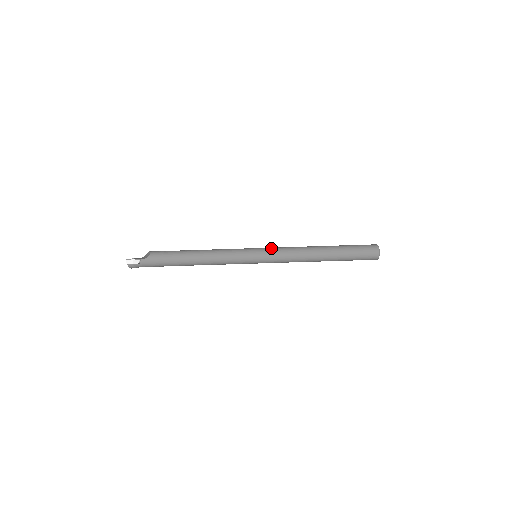
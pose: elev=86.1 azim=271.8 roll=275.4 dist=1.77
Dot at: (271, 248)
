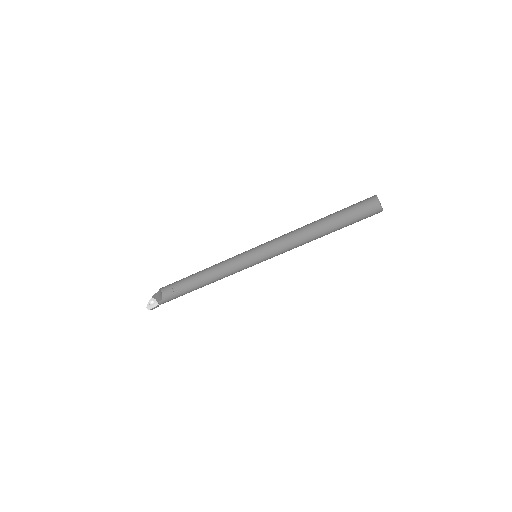
Dot at: (266, 246)
